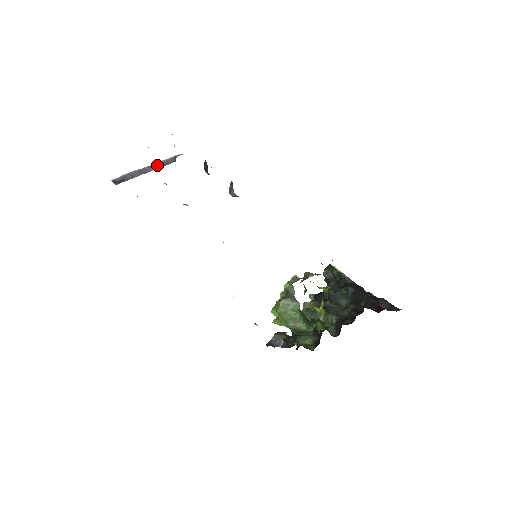
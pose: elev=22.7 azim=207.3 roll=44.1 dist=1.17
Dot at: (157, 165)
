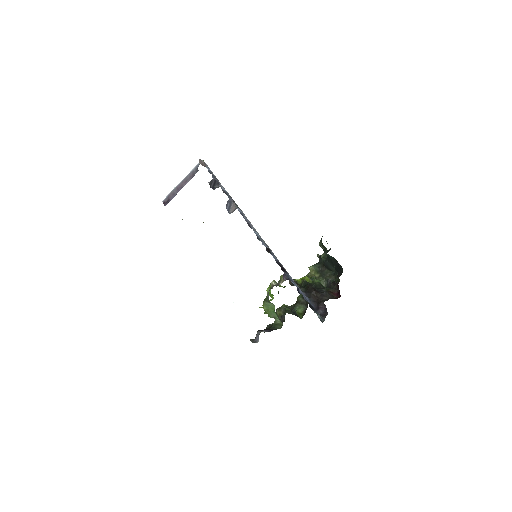
Dot at: (187, 178)
